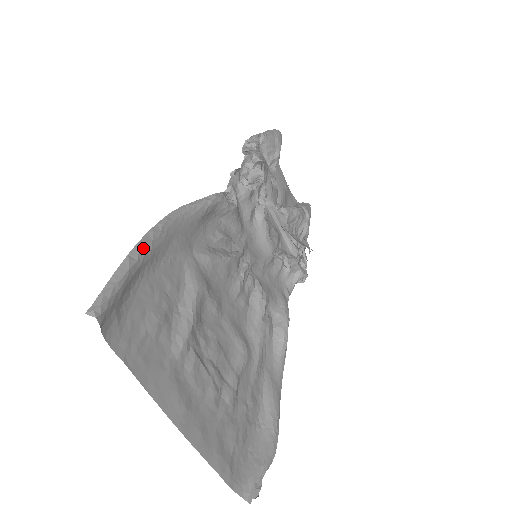
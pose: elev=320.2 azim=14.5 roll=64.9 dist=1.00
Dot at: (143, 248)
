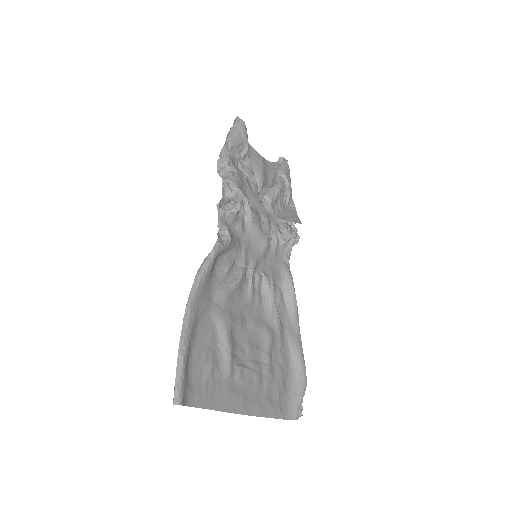
Dot at: (185, 337)
